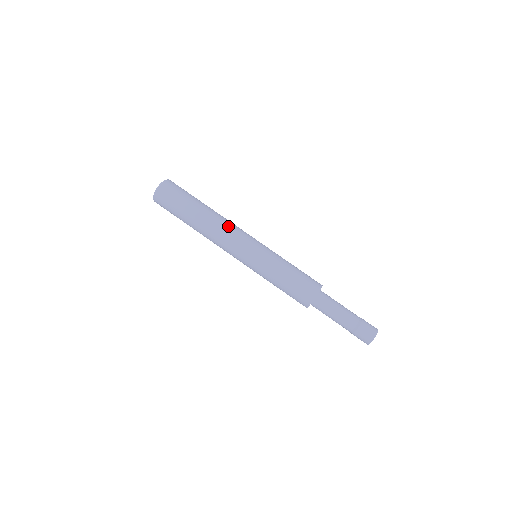
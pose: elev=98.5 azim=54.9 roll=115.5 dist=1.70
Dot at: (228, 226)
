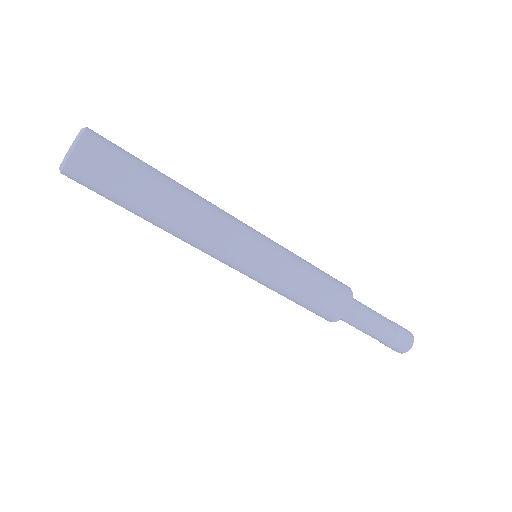
Dot at: (202, 239)
